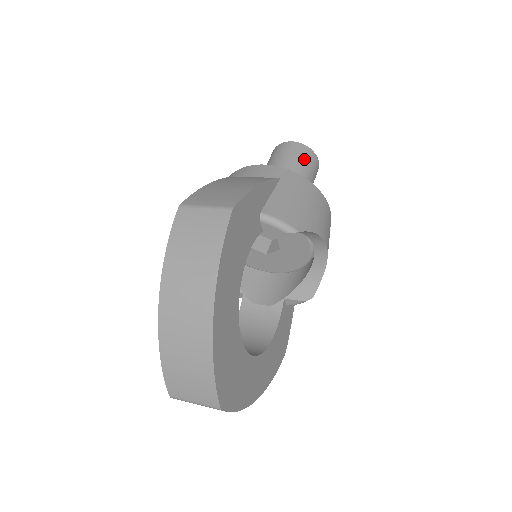
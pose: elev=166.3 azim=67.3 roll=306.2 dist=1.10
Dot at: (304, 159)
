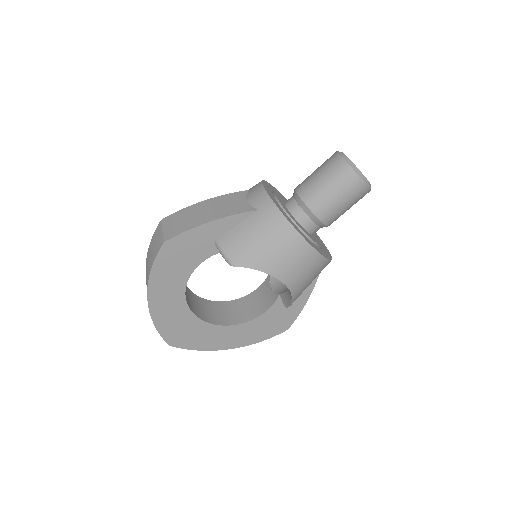
Dot at: (335, 181)
